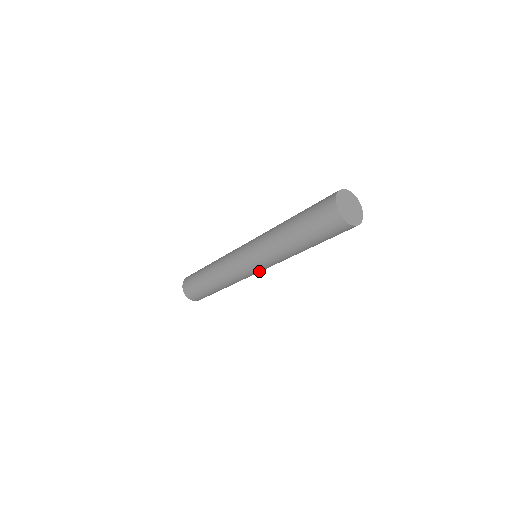
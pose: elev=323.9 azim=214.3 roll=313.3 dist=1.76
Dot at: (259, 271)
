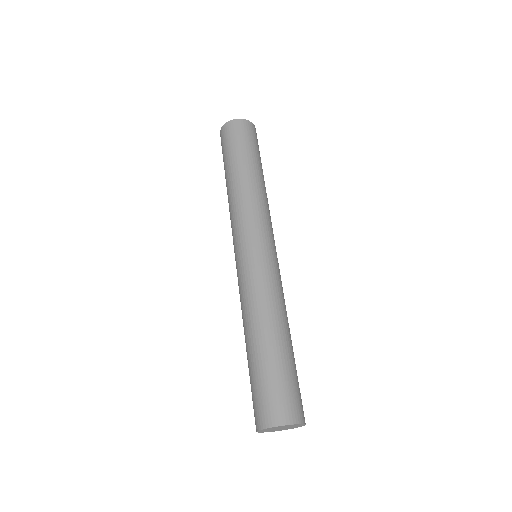
Dot at: (270, 249)
